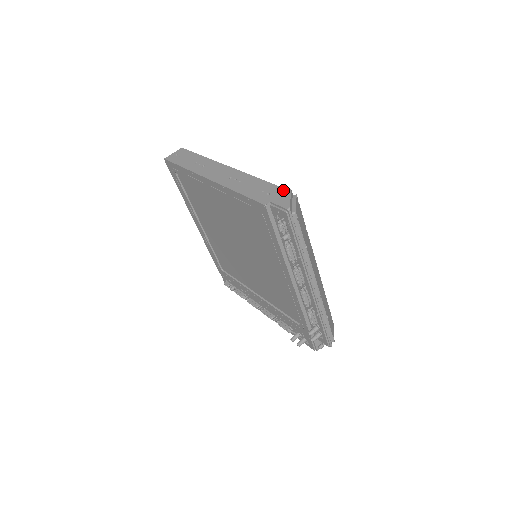
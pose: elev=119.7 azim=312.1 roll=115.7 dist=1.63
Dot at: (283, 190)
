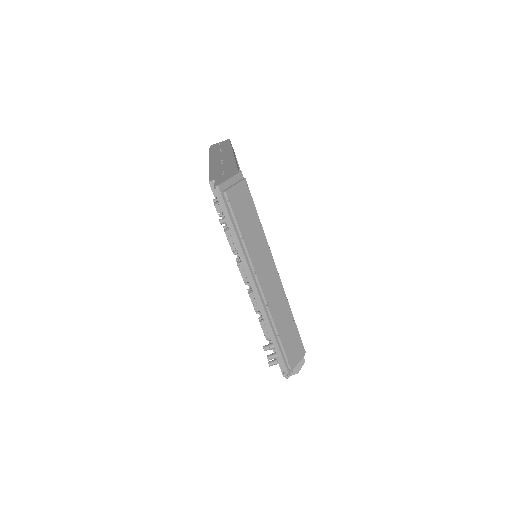
Dot at: (235, 171)
